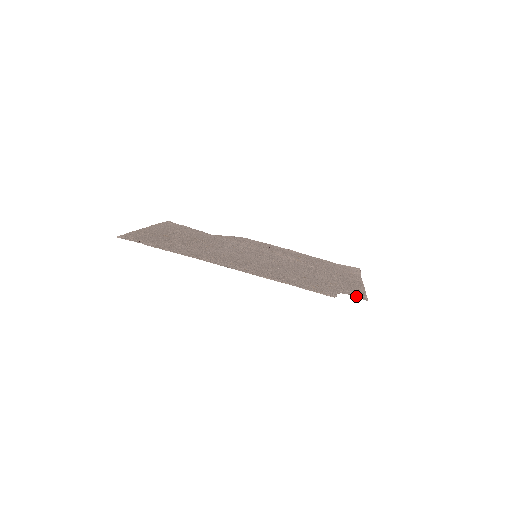
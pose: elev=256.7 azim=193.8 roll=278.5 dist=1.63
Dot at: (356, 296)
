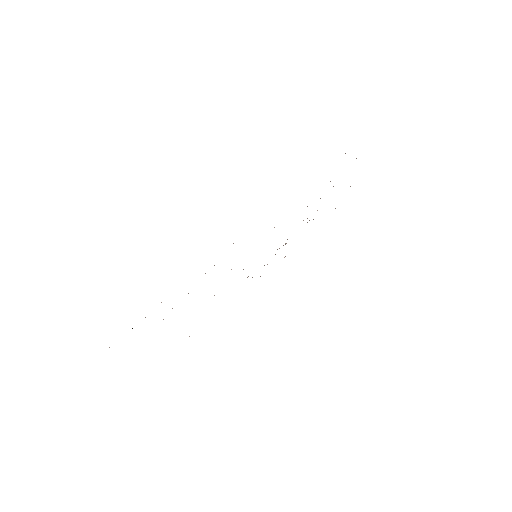
Dot at: occluded
